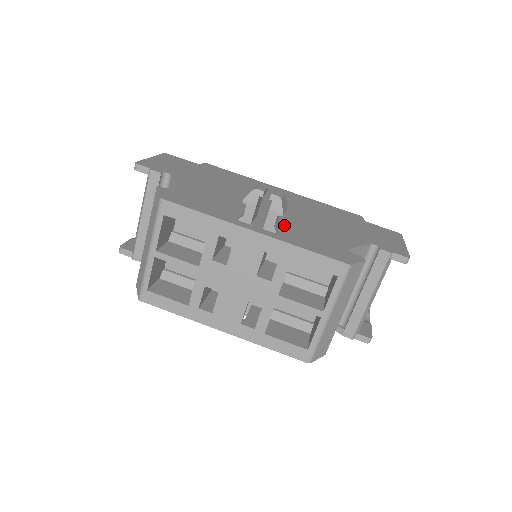
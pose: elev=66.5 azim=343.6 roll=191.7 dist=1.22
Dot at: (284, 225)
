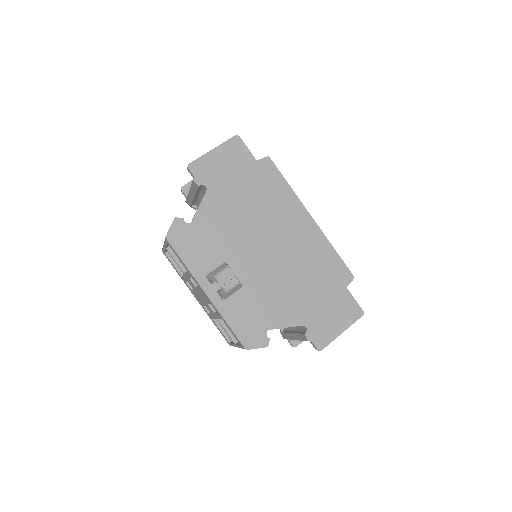
Dot at: (243, 288)
